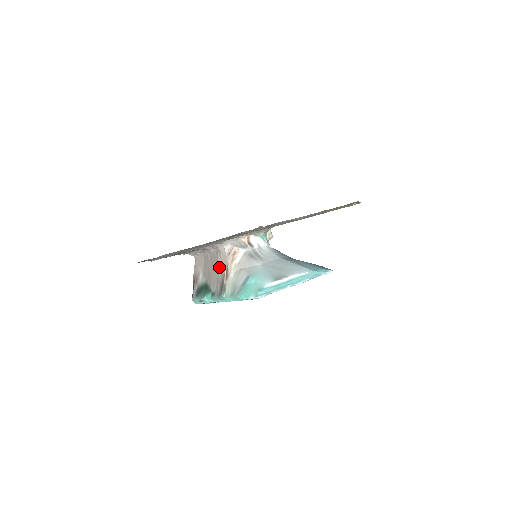
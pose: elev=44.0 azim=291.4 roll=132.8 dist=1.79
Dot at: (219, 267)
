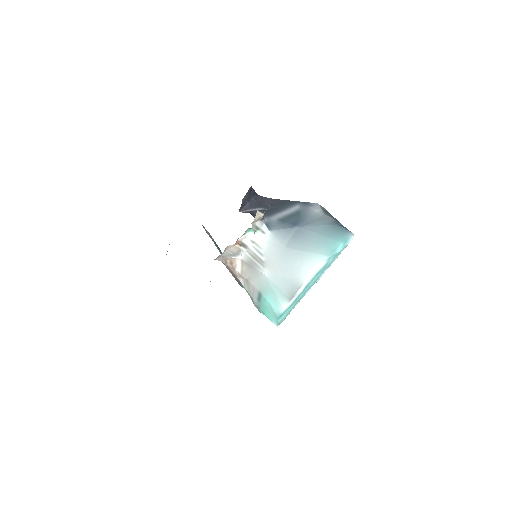
Dot at: occluded
